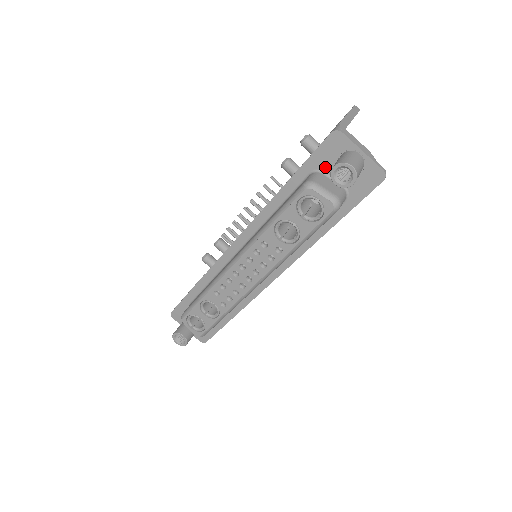
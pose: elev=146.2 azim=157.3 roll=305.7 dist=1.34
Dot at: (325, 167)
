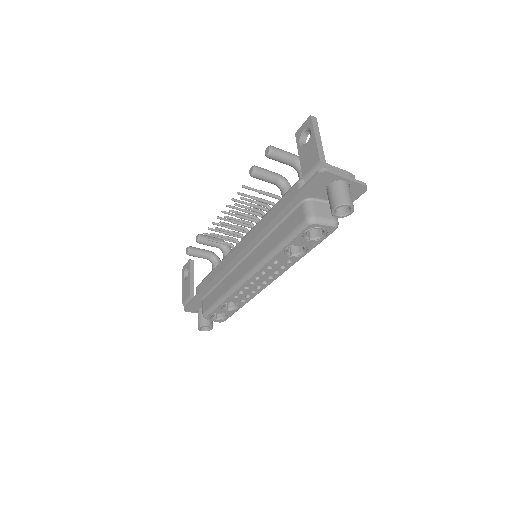
Dot at: (314, 195)
